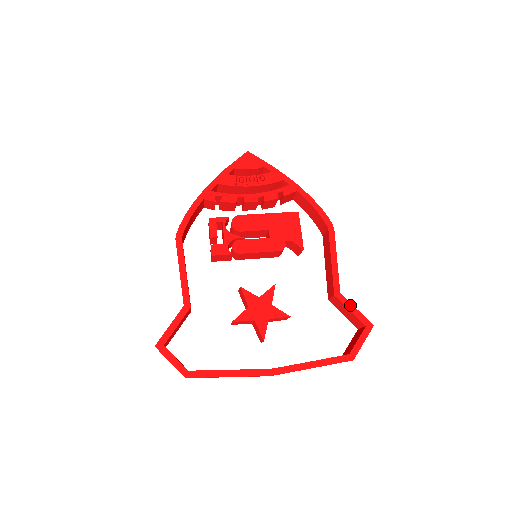
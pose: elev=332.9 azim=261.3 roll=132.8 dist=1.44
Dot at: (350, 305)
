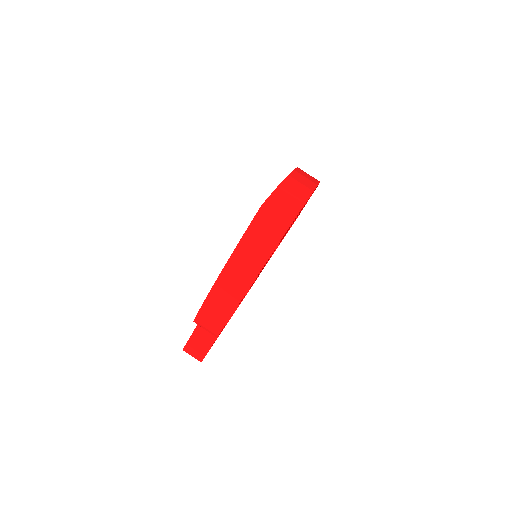
Dot at: occluded
